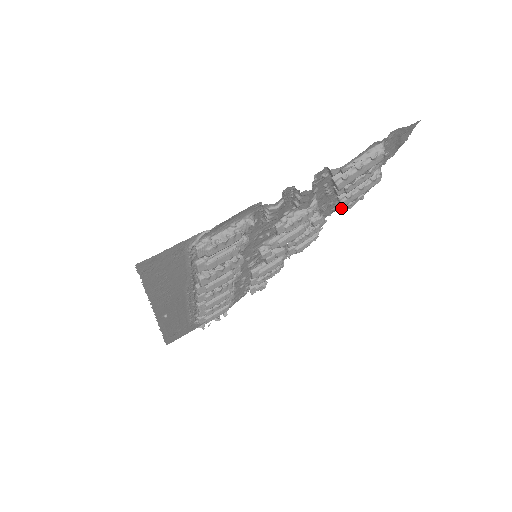
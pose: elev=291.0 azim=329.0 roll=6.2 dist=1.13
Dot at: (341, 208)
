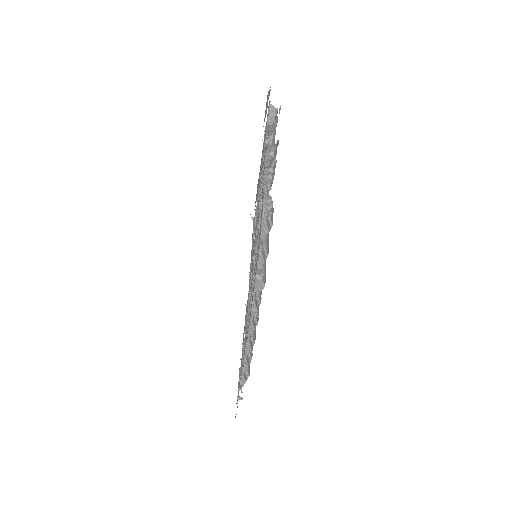
Dot at: occluded
